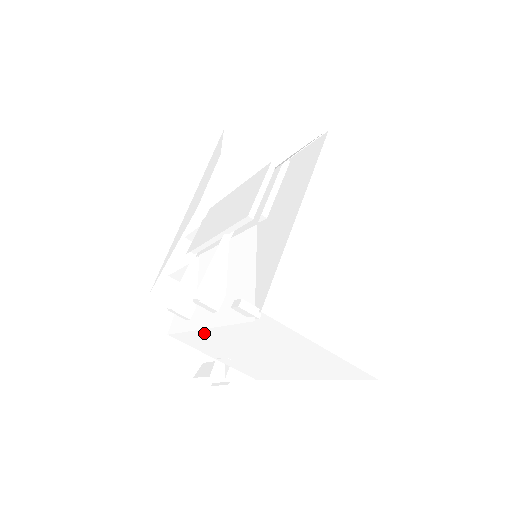
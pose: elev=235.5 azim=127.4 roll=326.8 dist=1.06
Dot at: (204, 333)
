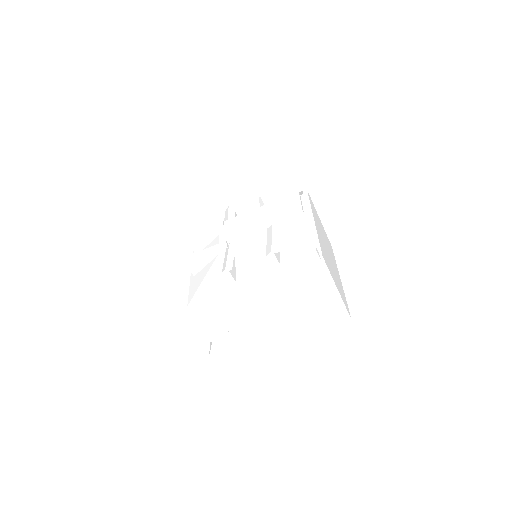
Dot at: (239, 294)
